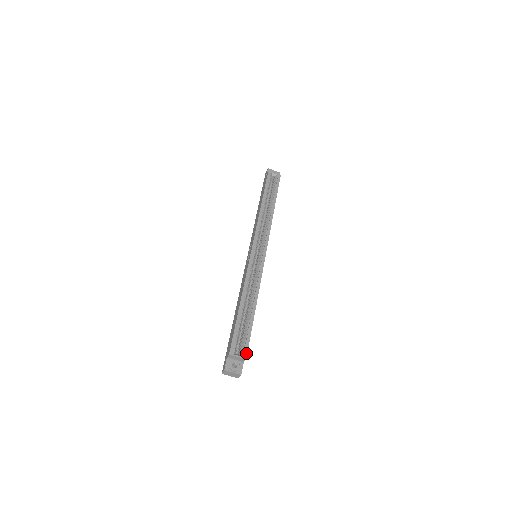
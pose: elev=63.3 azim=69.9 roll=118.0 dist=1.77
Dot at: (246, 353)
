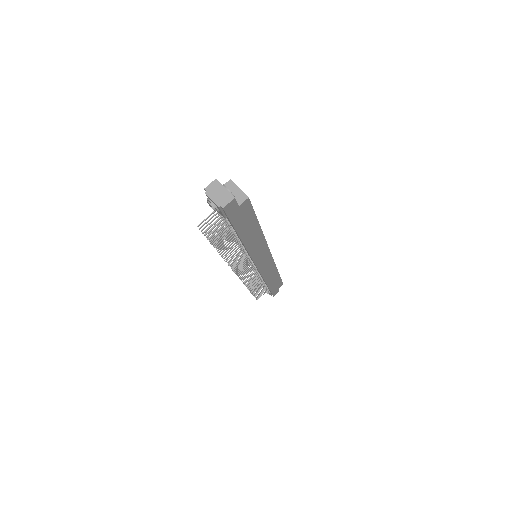
Dot at: (249, 200)
